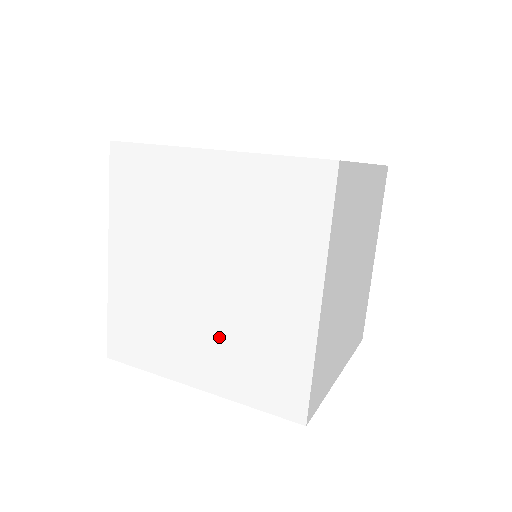
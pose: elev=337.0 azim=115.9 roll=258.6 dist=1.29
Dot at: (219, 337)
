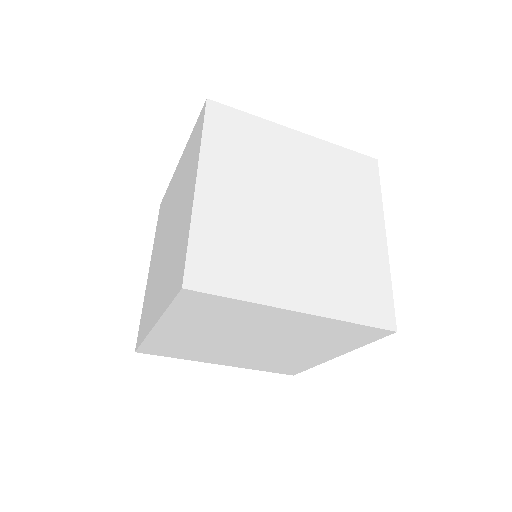
Dot at: (318, 261)
